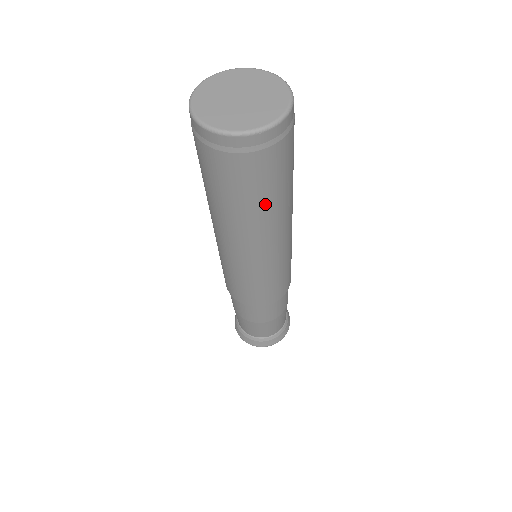
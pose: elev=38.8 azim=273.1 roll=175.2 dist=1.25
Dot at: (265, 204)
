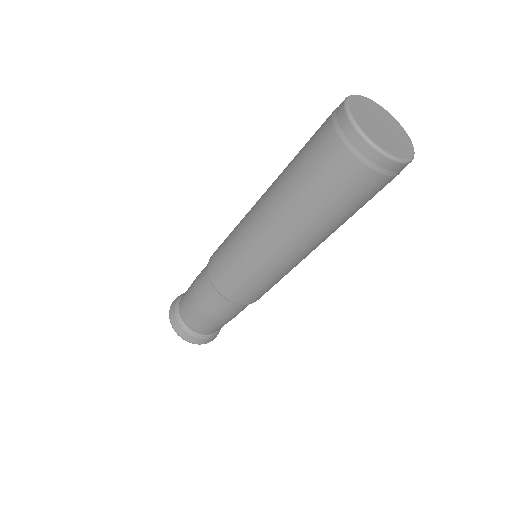
Dot at: (351, 216)
